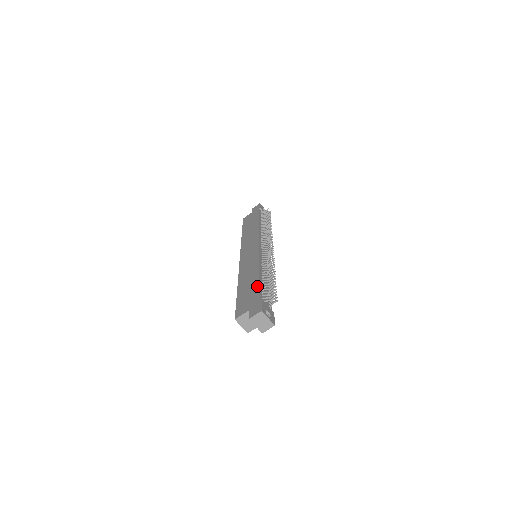
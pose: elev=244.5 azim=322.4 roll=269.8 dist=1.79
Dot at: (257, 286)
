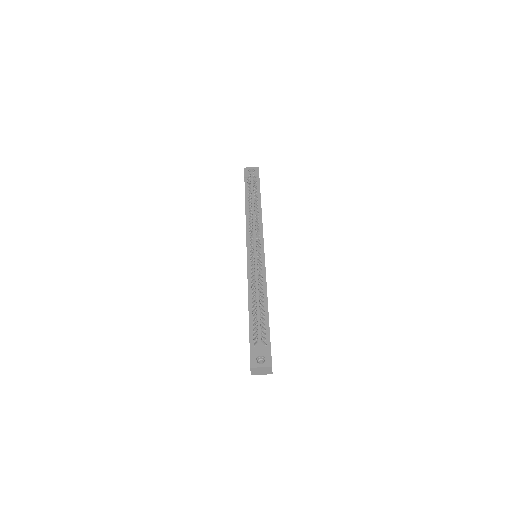
Dot at: occluded
